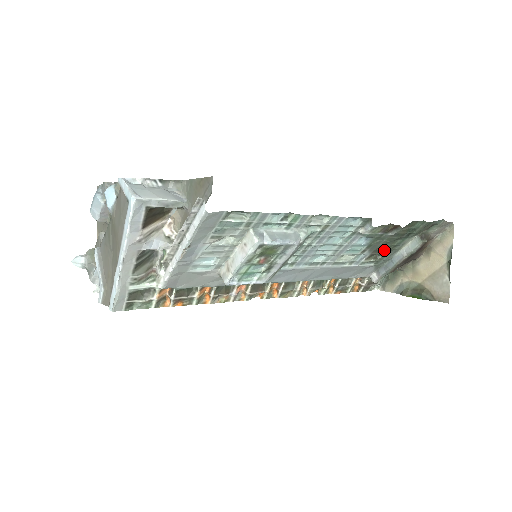
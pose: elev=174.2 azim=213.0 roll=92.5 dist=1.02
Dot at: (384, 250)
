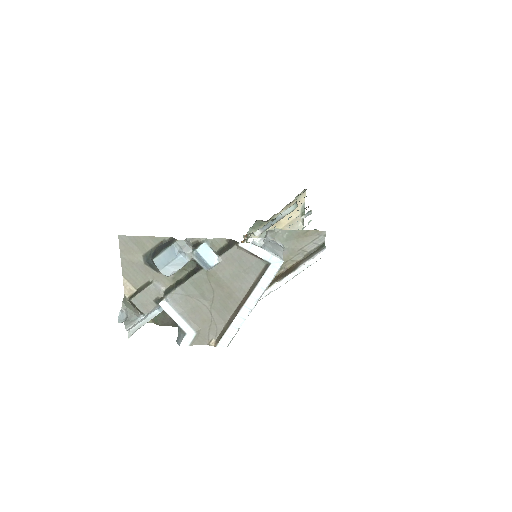
Dot at: occluded
